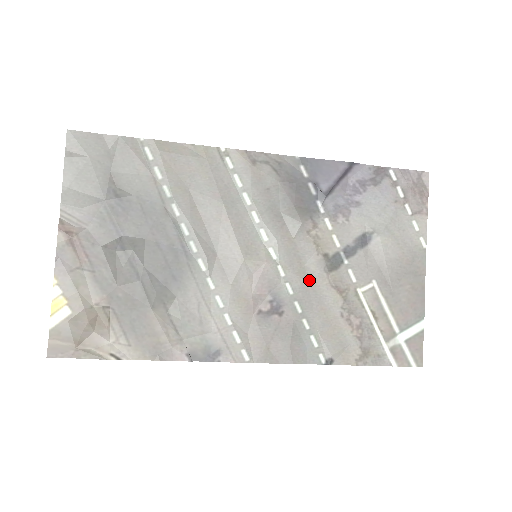
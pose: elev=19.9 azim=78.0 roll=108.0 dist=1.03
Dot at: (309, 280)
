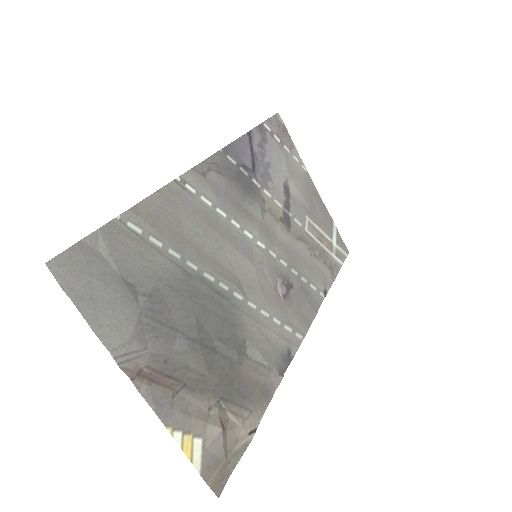
Dot at: (286, 246)
